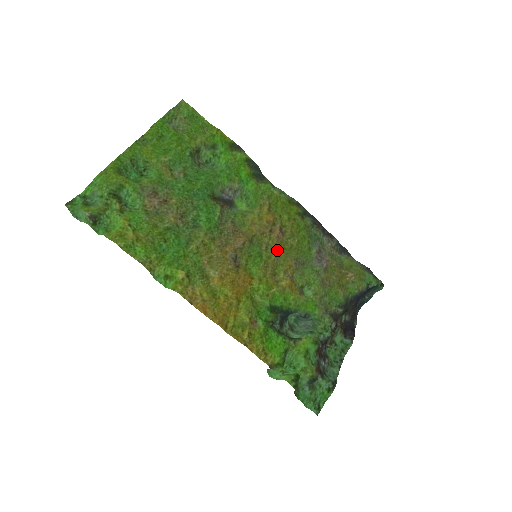
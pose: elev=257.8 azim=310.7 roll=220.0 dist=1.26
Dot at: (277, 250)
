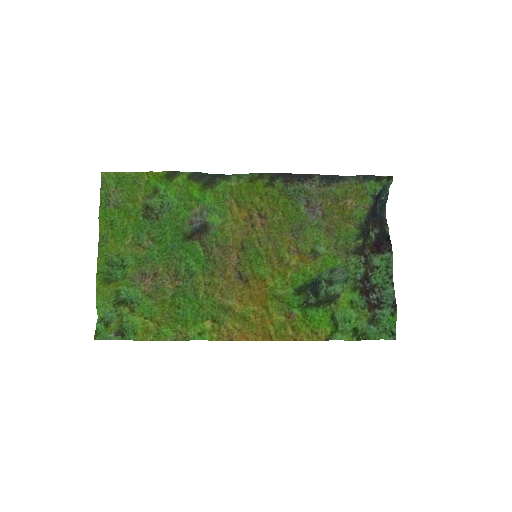
Dot at: (269, 237)
